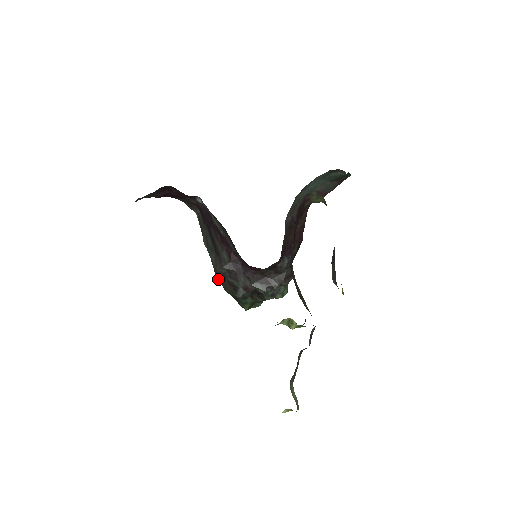
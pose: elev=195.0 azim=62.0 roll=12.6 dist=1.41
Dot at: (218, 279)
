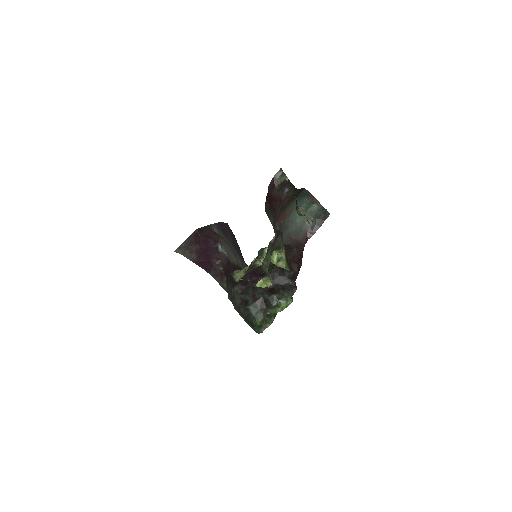
Dot at: (235, 306)
